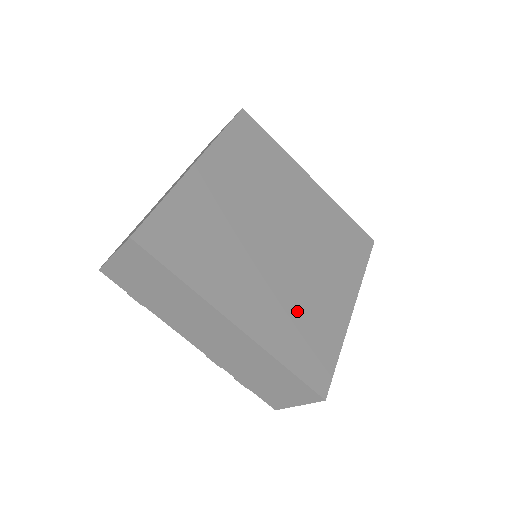
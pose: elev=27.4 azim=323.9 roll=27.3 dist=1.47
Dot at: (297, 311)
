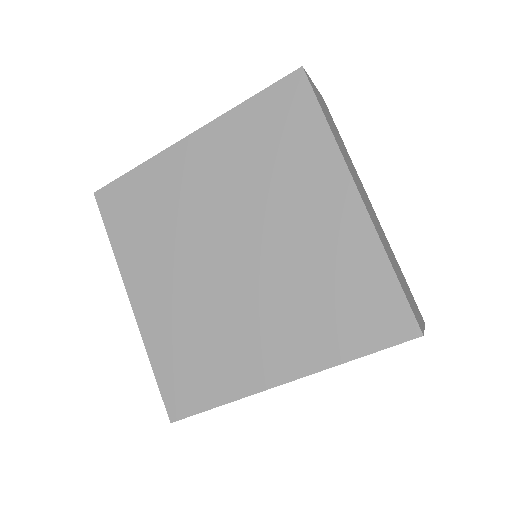
Dot at: (199, 333)
